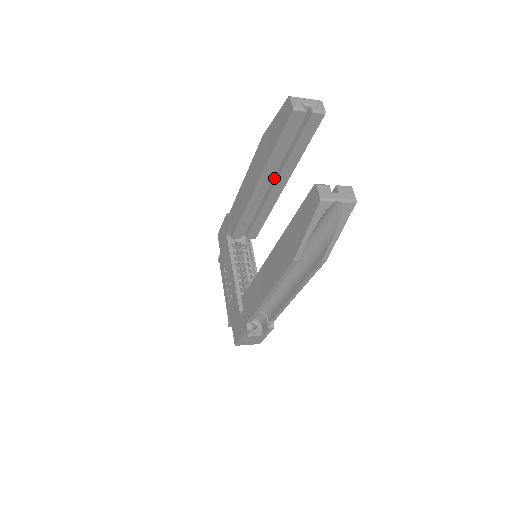
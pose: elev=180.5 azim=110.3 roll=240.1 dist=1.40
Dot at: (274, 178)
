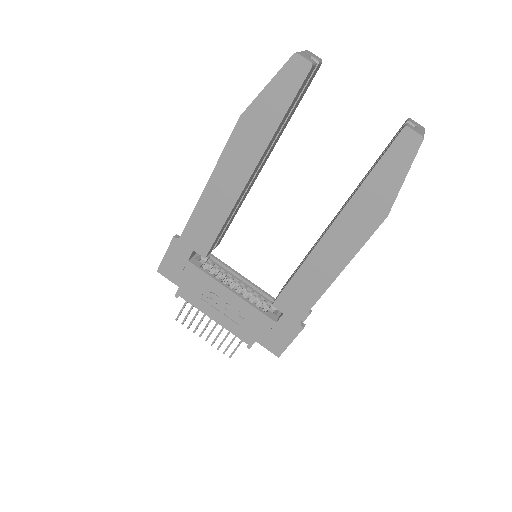
Dot at: occluded
